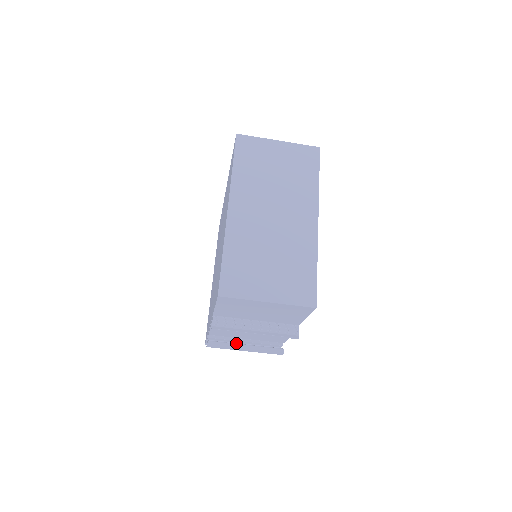
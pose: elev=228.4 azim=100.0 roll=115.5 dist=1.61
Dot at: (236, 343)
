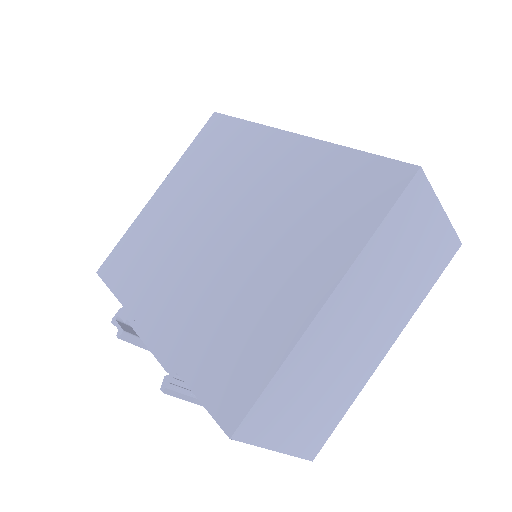
Dot at: occluded
